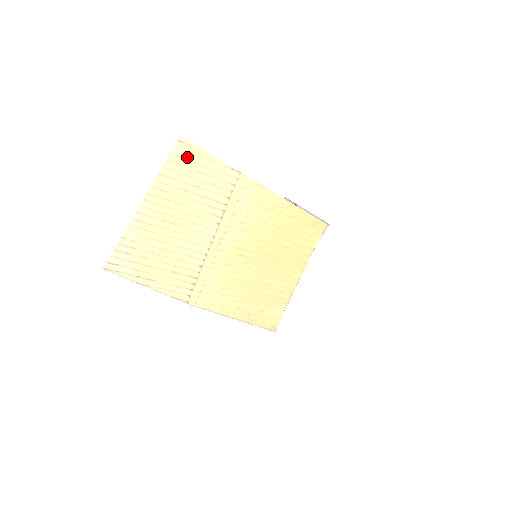
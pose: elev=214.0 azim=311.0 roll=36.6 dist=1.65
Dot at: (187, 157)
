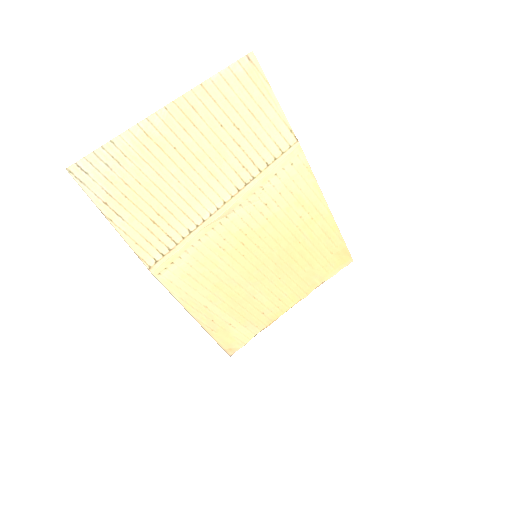
Dot at: (246, 84)
